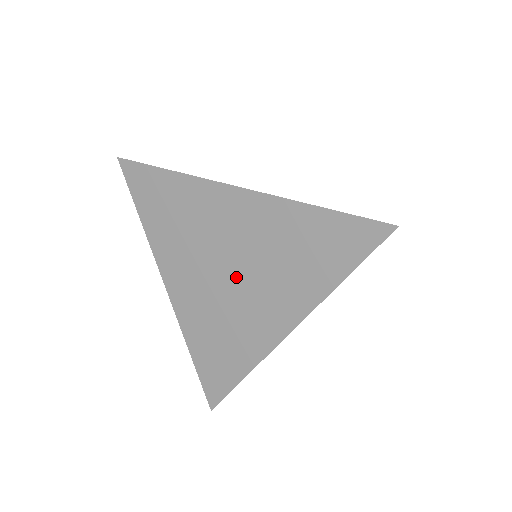
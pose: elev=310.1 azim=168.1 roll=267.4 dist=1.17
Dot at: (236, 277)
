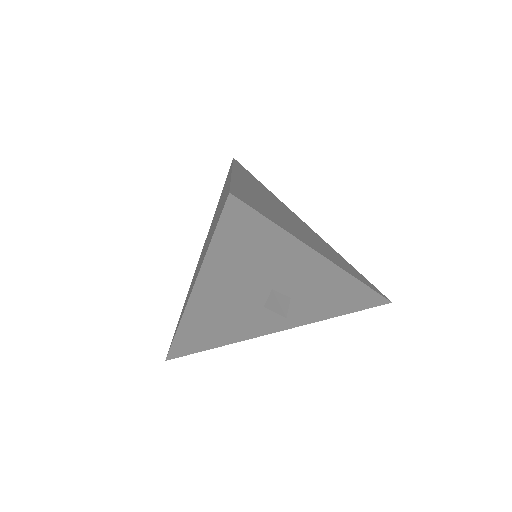
Dot at: occluded
